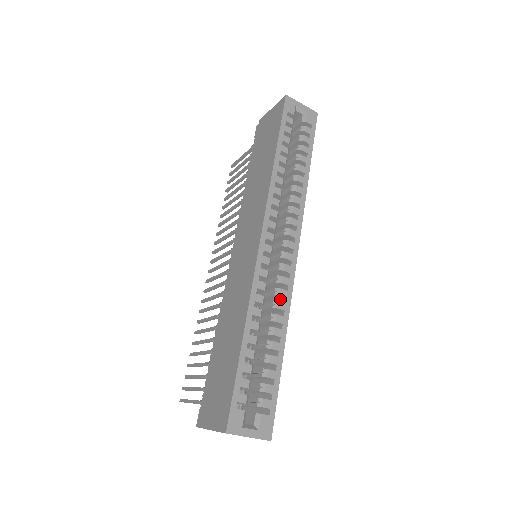
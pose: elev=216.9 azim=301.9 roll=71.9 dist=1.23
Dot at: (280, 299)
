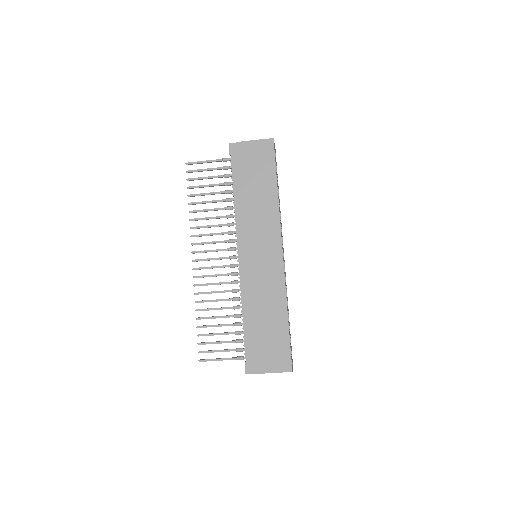
Dot at: occluded
